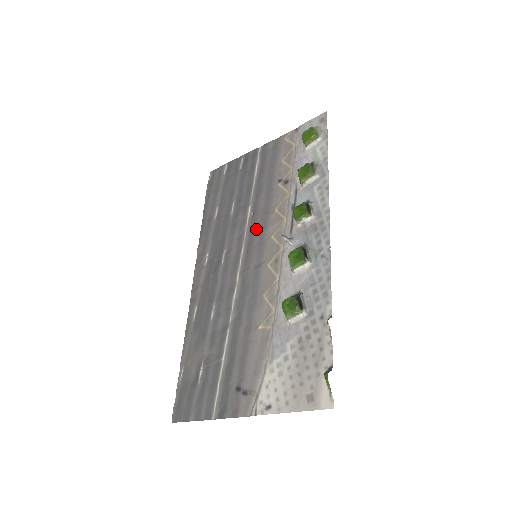
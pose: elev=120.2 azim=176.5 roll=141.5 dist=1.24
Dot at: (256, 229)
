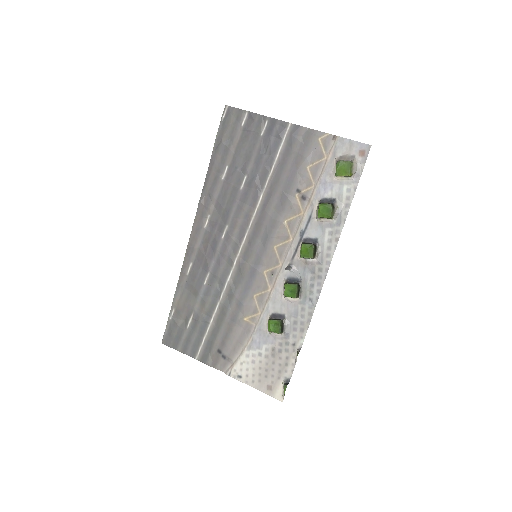
Dot at: (262, 228)
